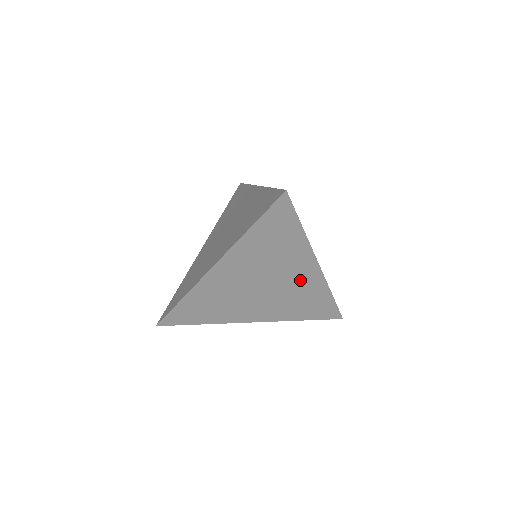
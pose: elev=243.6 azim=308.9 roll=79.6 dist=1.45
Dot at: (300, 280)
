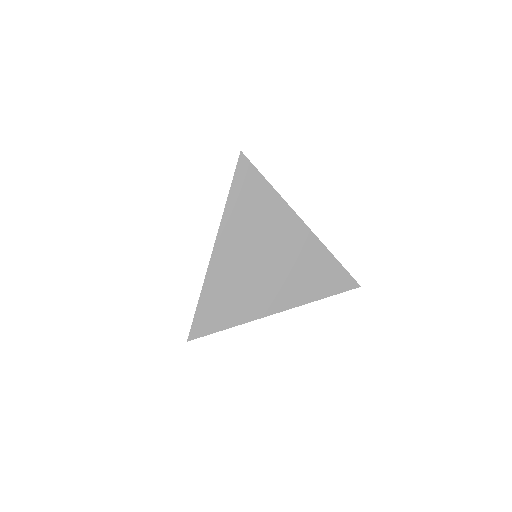
Dot at: (296, 245)
